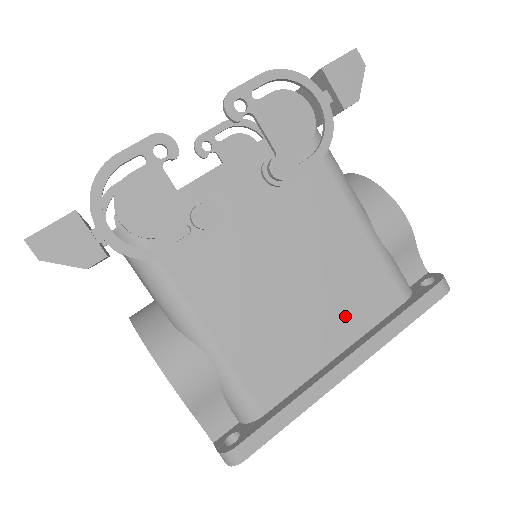
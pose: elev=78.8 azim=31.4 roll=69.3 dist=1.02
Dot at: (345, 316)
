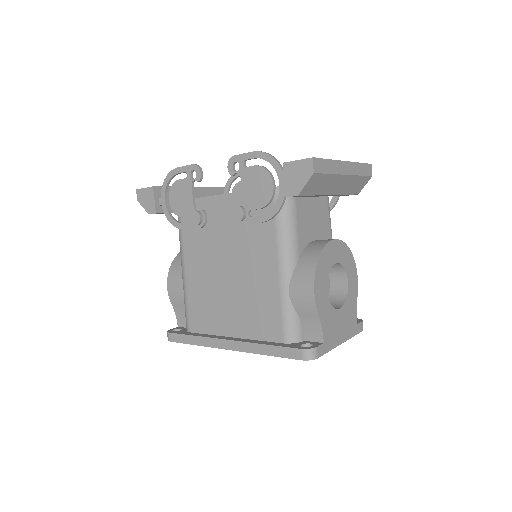
Dot at: (245, 320)
